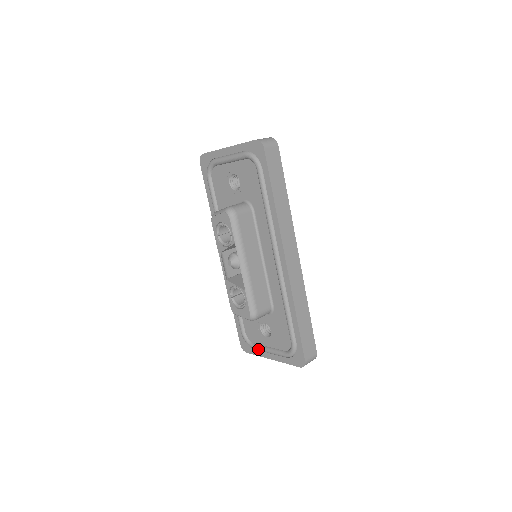
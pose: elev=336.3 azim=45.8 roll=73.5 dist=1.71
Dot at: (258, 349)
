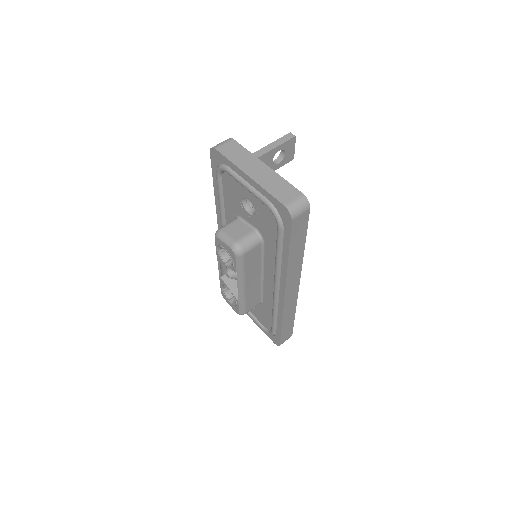
Dot at: occluded
